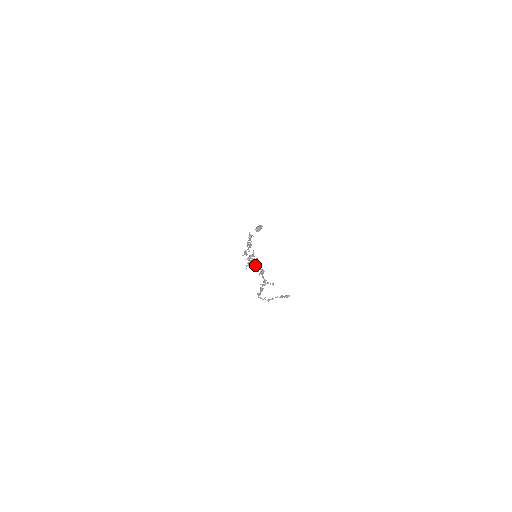
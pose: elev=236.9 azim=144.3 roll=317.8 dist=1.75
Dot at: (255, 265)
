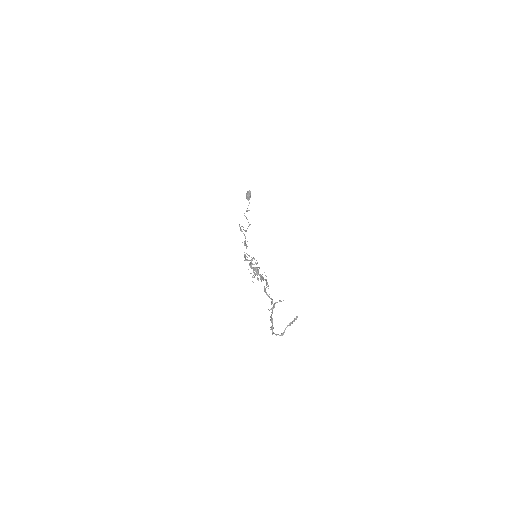
Dot at: occluded
